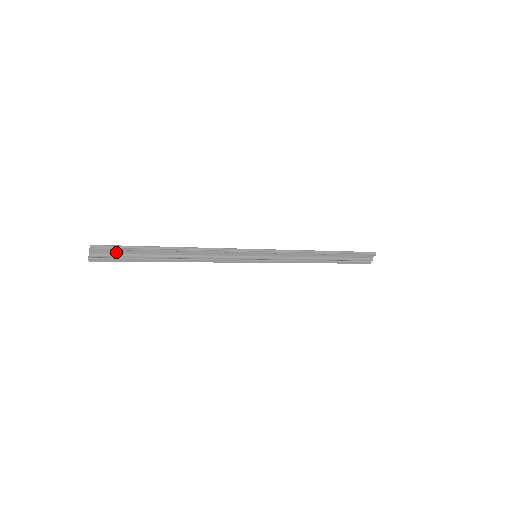
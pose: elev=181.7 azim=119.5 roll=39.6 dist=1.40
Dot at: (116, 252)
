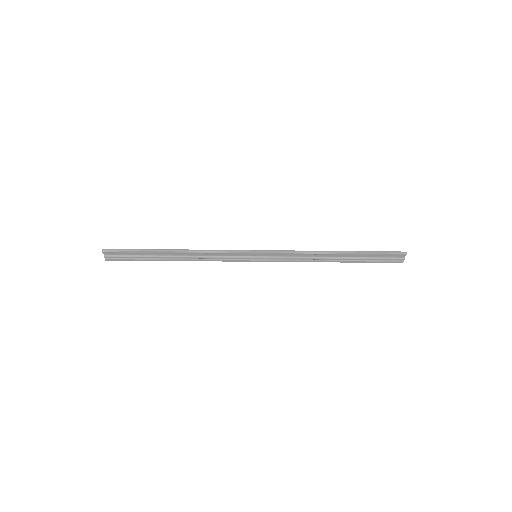
Dot at: (124, 254)
